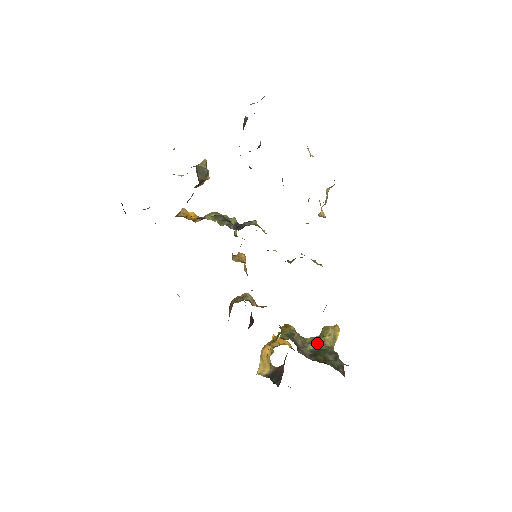
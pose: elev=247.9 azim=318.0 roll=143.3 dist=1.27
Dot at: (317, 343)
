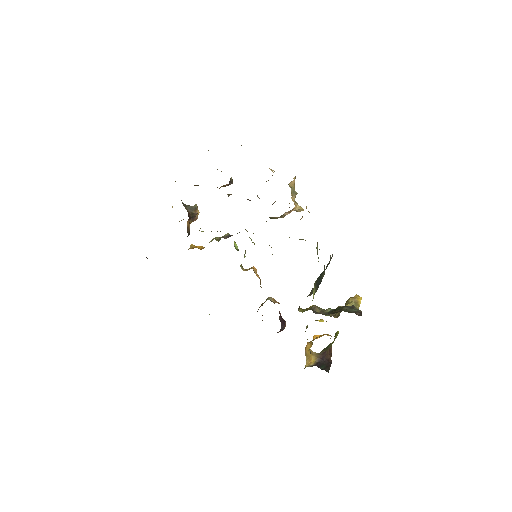
Dot at: occluded
